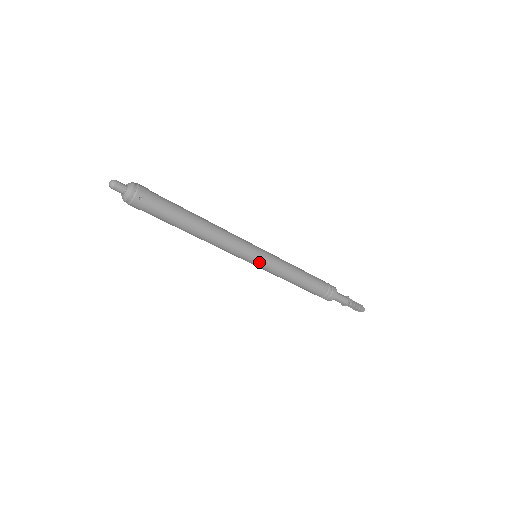
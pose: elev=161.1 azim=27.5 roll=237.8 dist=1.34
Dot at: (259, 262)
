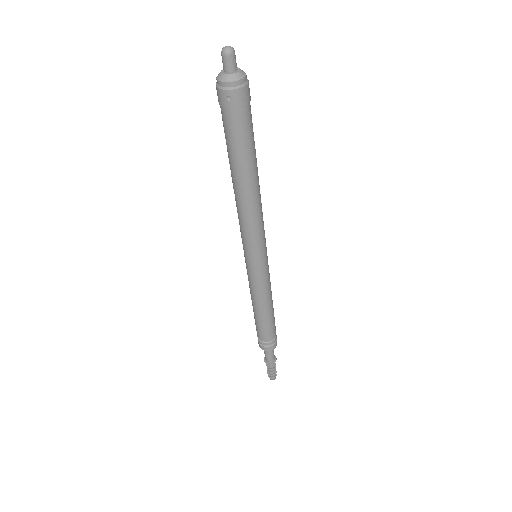
Dot at: (249, 264)
